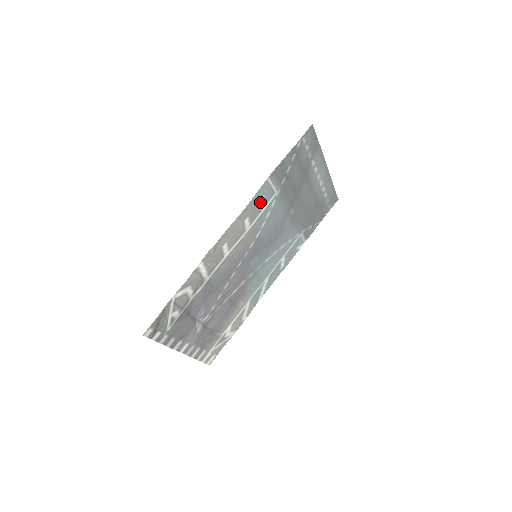
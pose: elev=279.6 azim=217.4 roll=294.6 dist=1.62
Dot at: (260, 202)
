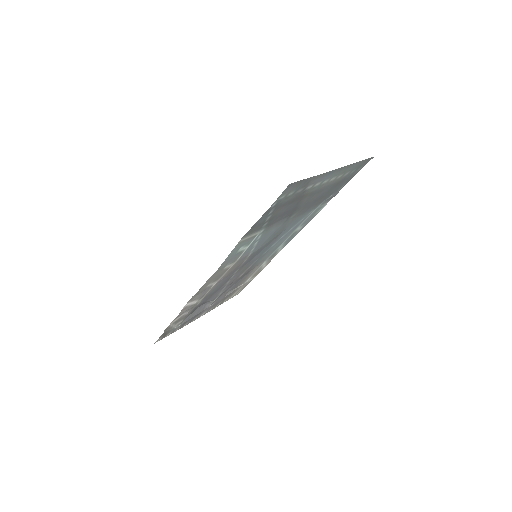
Dot at: (238, 251)
